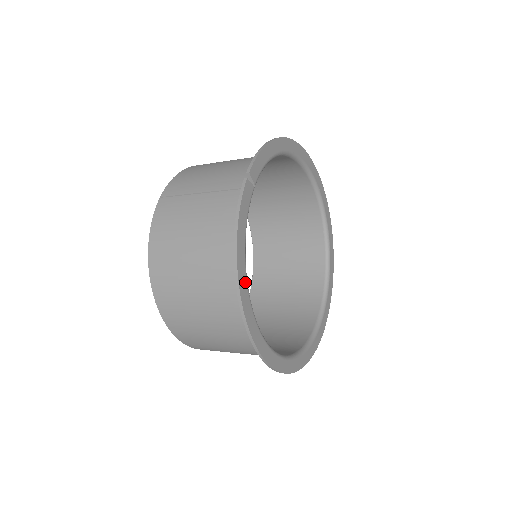
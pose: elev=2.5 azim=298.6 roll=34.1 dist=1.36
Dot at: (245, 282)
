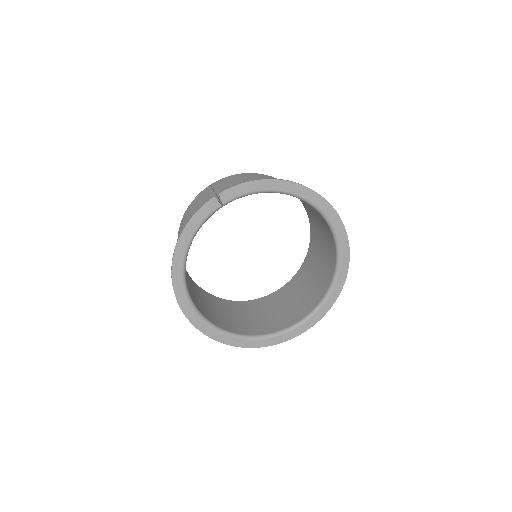
Dot at: (181, 259)
